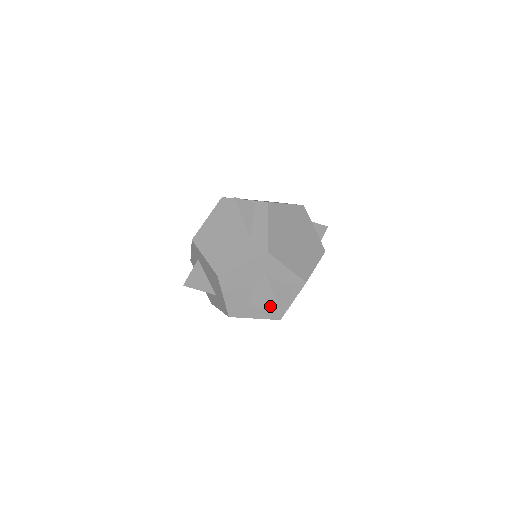
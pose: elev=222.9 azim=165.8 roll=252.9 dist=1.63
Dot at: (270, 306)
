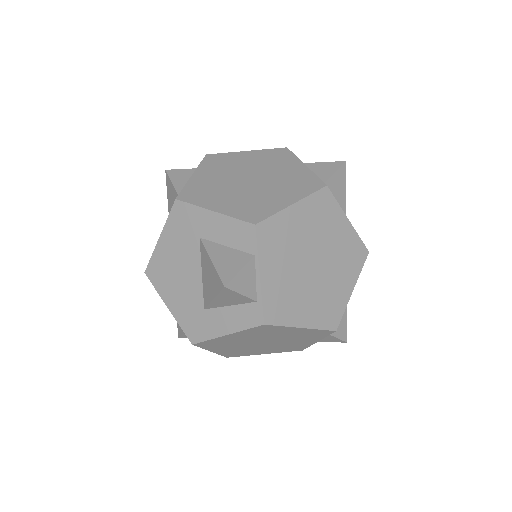
Dot at: occluded
